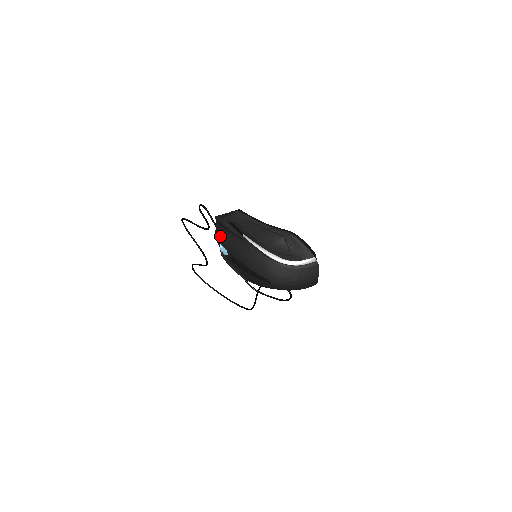
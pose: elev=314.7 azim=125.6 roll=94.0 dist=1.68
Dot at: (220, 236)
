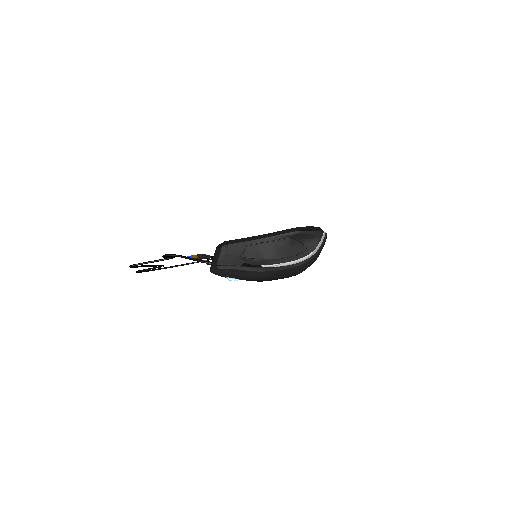
Dot at: (227, 274)
